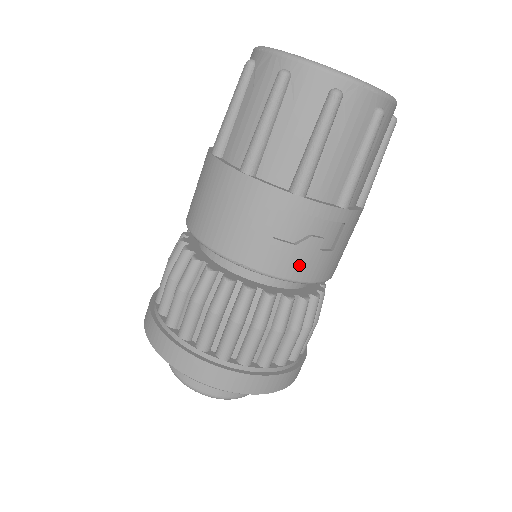
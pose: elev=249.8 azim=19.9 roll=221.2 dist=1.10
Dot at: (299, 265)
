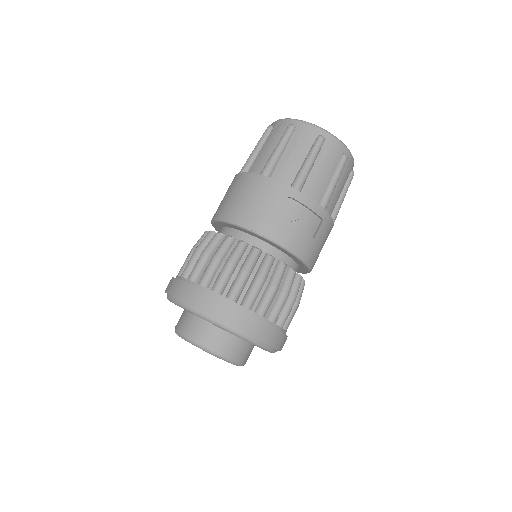
Dot at: (292, 238)
